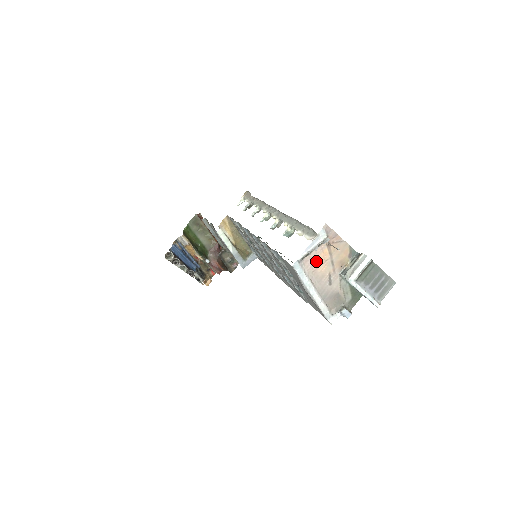
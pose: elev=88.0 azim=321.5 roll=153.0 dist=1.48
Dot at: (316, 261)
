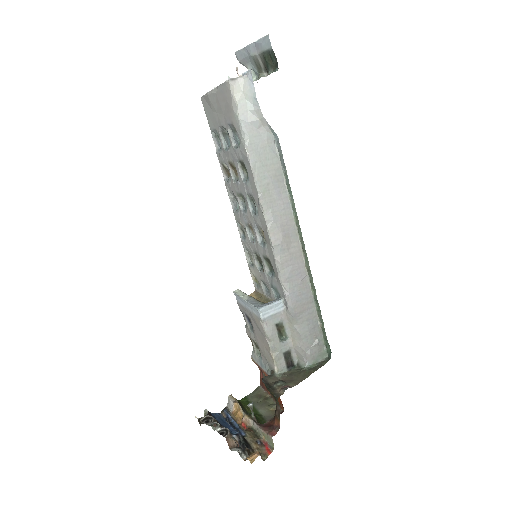
Dot at: occluded
